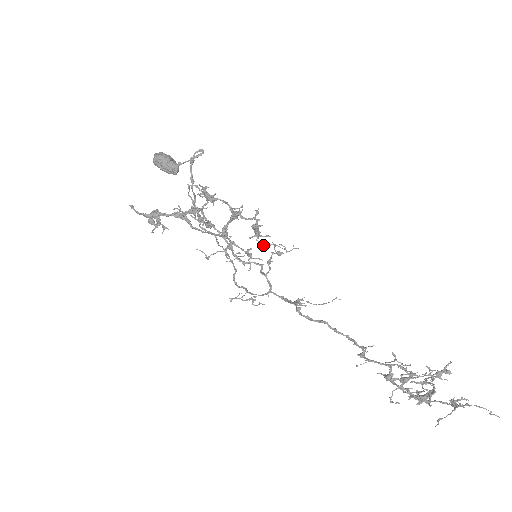
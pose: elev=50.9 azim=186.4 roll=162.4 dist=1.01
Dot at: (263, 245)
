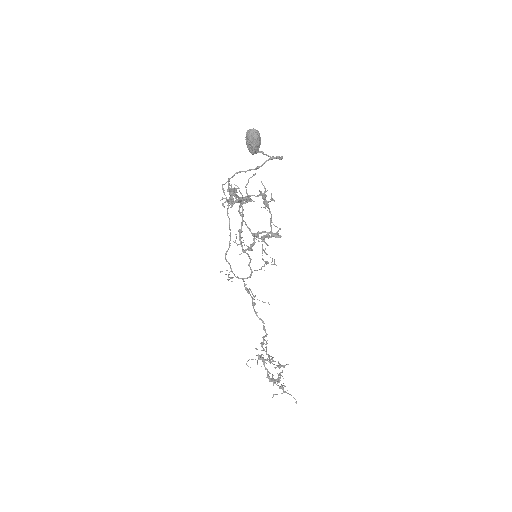
Dot at: (265, 253)
